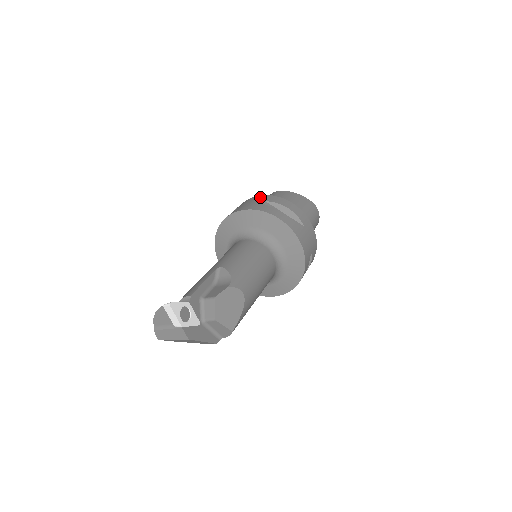
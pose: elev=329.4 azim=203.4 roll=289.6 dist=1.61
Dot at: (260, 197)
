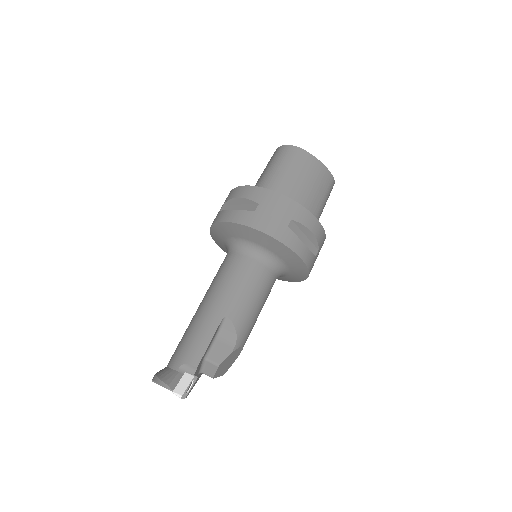
Dot at: (286, 204)
